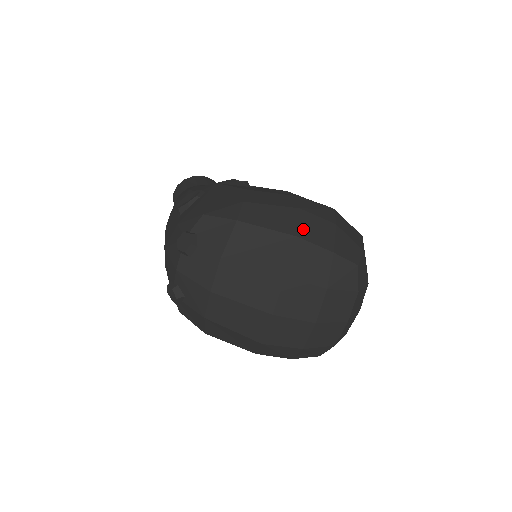
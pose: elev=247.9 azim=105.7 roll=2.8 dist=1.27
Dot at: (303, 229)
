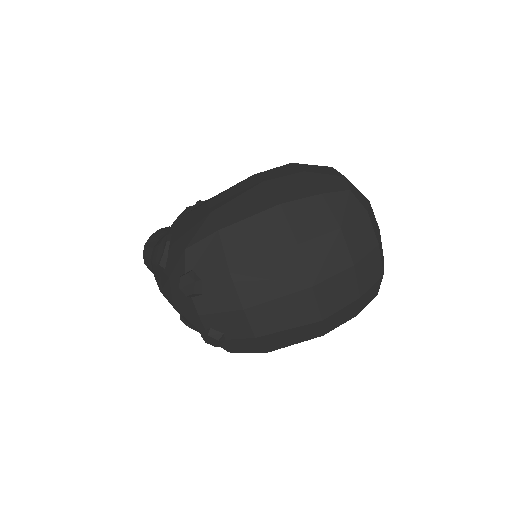
Dot at: (280, 195)
